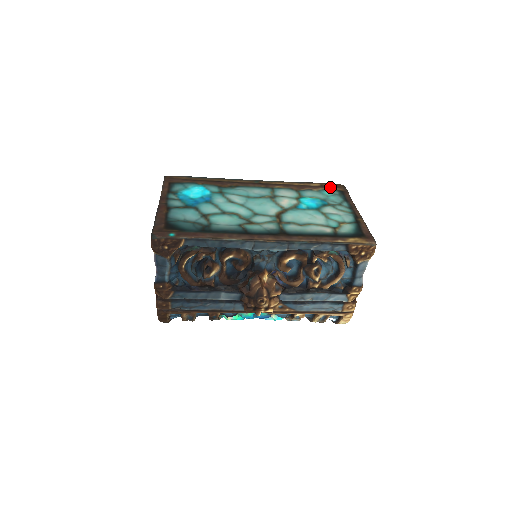
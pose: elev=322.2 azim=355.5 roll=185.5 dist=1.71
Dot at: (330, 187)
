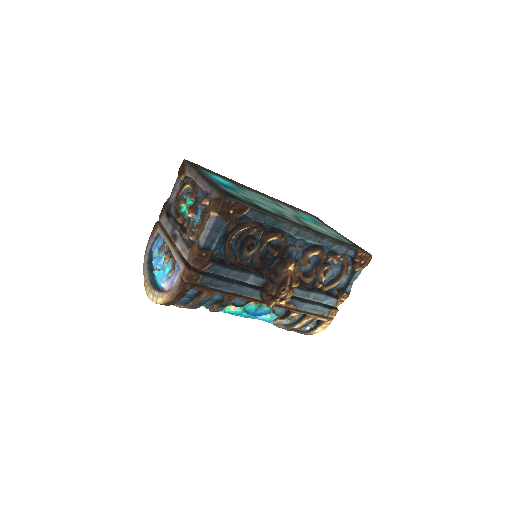
Dot at: (309, 214)
